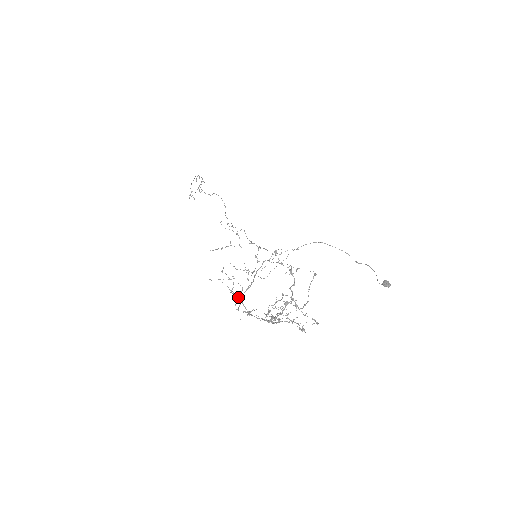
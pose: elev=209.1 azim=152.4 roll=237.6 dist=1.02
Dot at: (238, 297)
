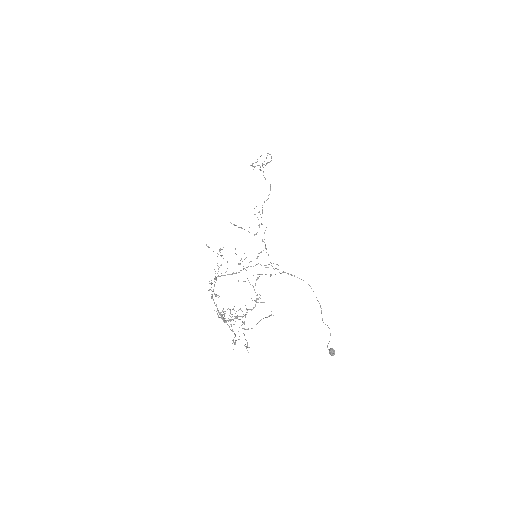
Dot at: occluded
